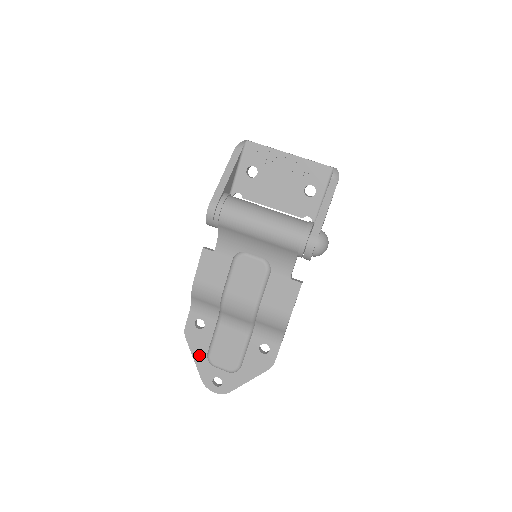
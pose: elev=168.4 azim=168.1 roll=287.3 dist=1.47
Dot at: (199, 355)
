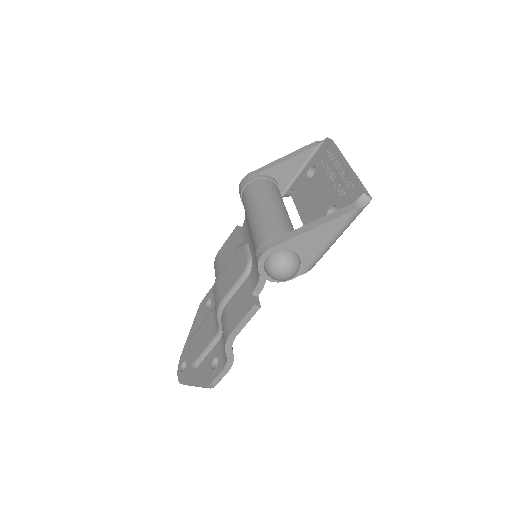
Dot at: (193, 331)
